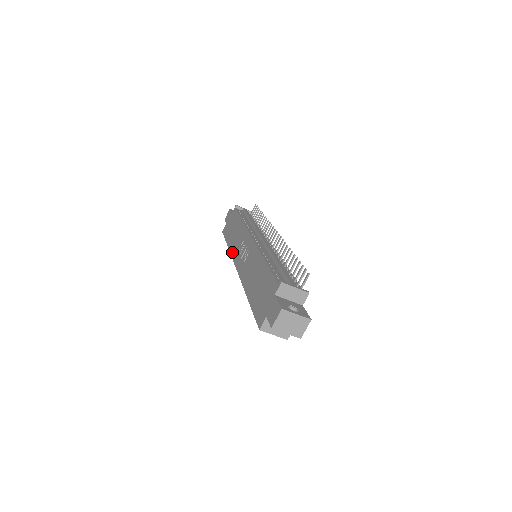
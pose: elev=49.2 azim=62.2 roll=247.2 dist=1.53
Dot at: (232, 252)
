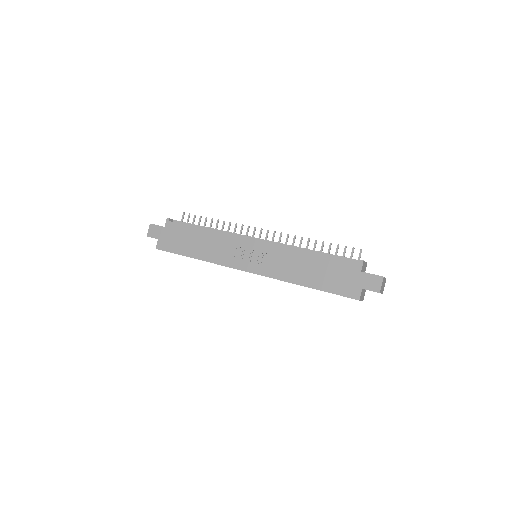
Dot at: (218, 261)
